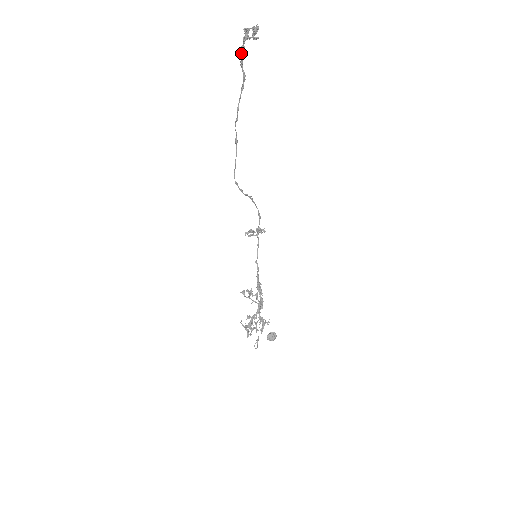
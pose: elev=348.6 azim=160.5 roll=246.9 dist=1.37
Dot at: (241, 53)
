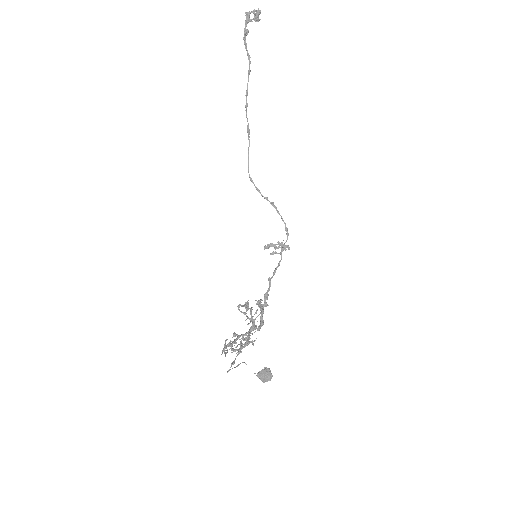
Dot at: (244, 36)
